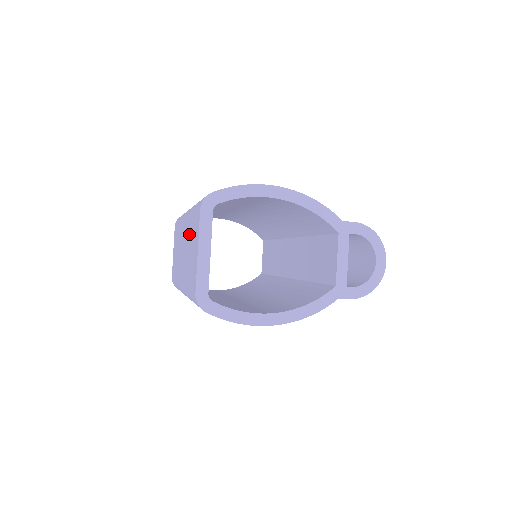
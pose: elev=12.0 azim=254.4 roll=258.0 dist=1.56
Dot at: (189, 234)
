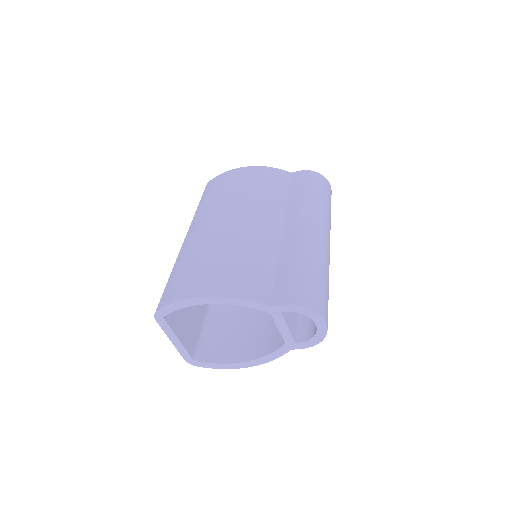
Dot at: occluded
